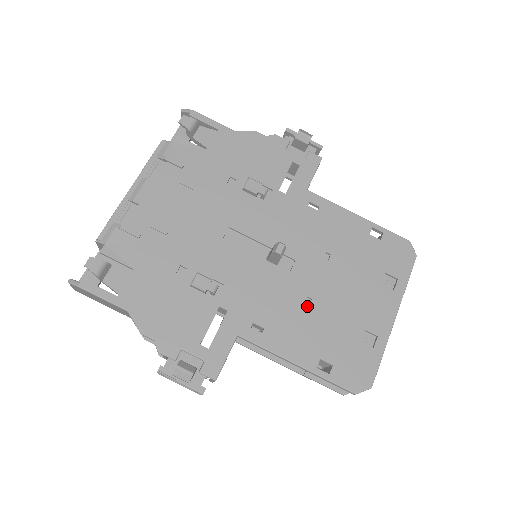
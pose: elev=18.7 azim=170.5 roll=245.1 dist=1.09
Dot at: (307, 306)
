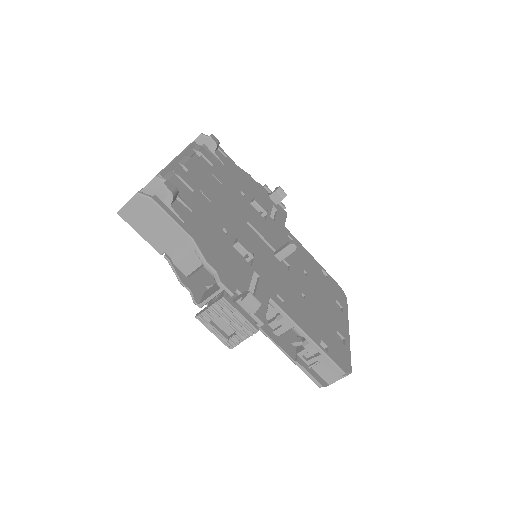
Dot at: (304, 299)
